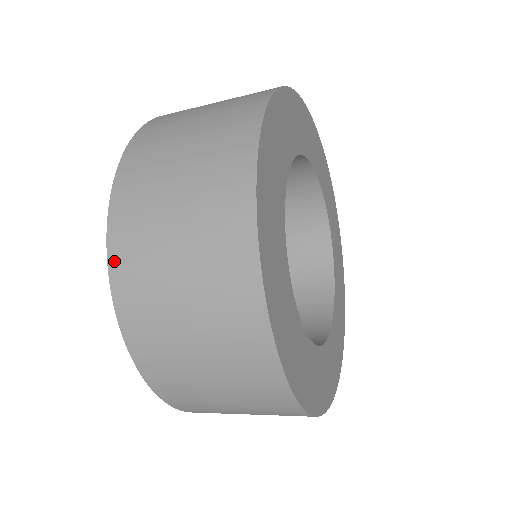
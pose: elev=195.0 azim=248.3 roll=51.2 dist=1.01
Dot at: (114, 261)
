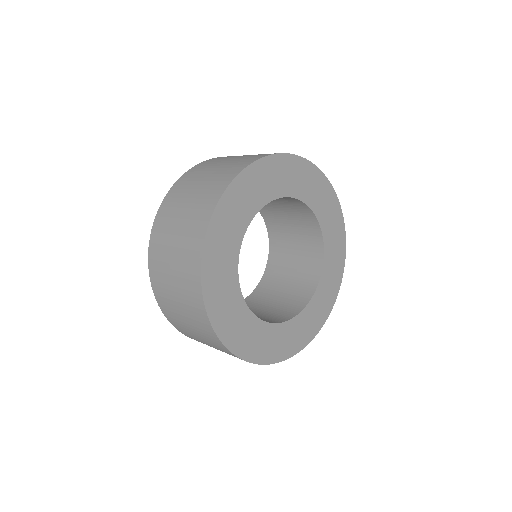
Dot at: (163, 310)
